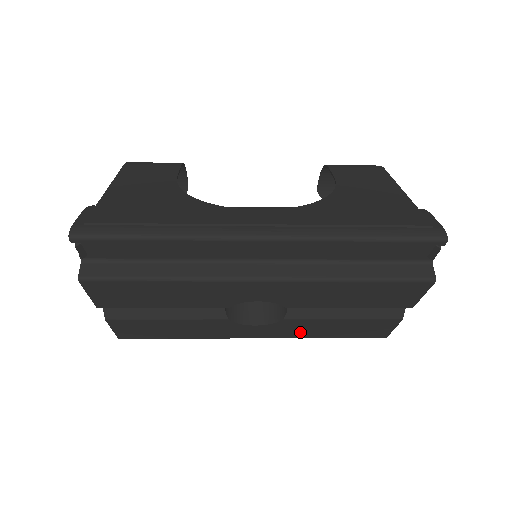
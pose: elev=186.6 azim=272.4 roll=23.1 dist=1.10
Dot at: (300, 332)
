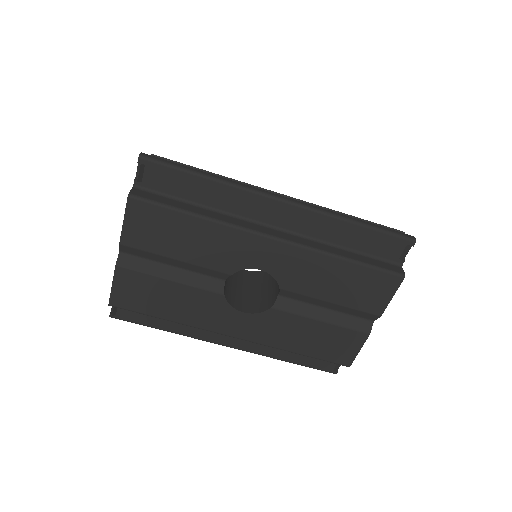
Dot at: (278, 336)
